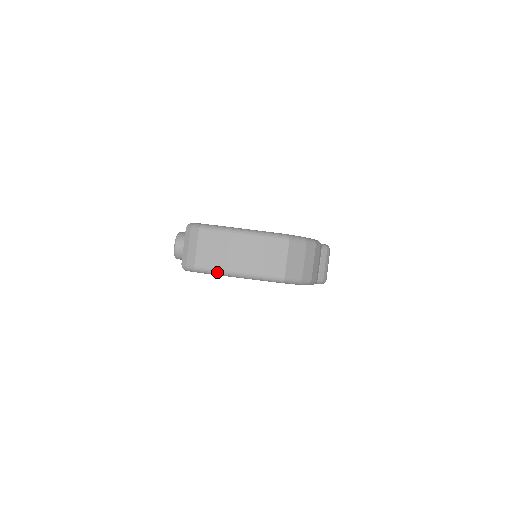
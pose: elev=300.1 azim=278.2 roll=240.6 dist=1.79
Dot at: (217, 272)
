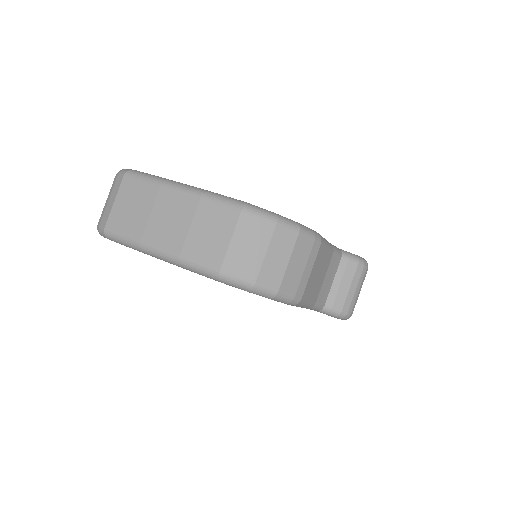
Dot at: (129, 243)
